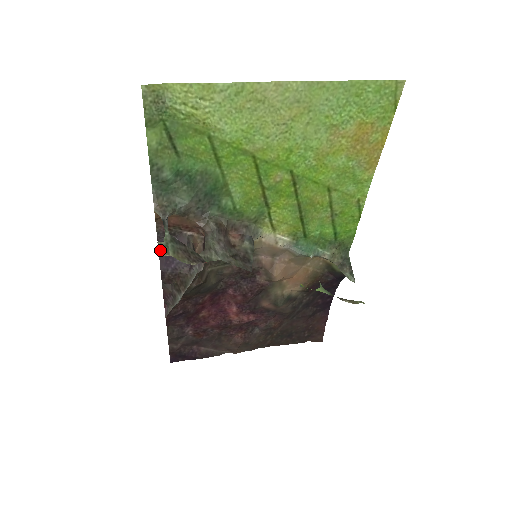
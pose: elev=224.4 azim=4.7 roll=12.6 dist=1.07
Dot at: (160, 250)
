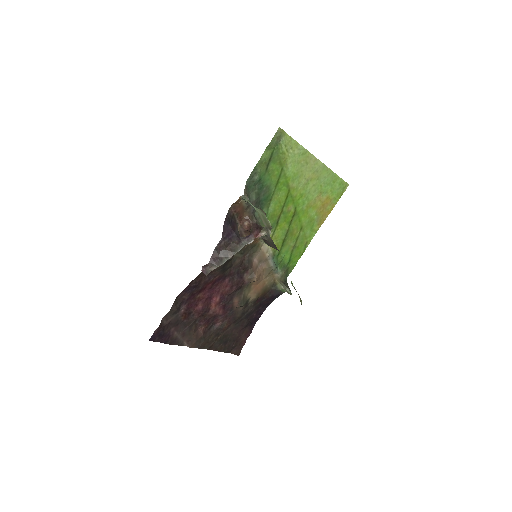
Dot at: occluded
